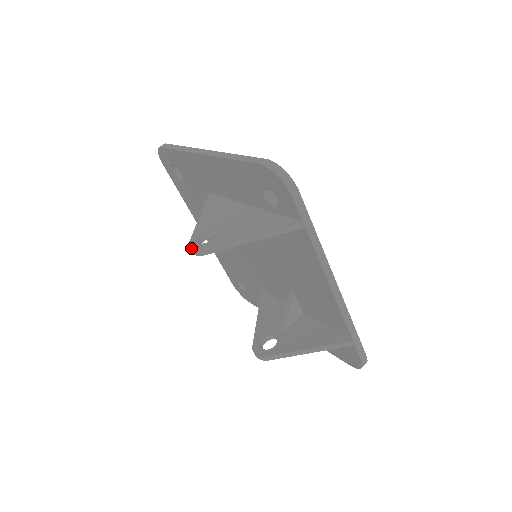
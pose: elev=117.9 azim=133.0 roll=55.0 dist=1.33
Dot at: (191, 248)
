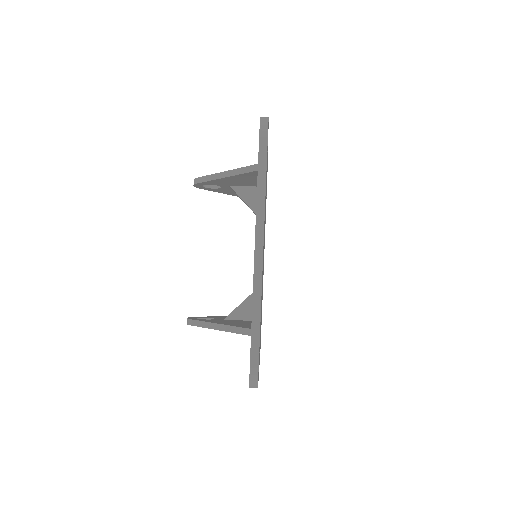
Dot at: occluded
